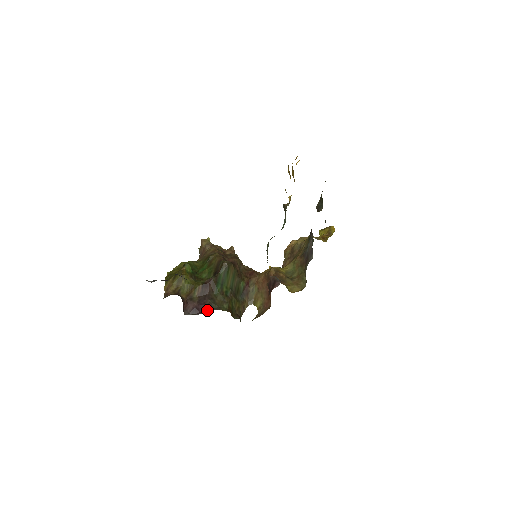
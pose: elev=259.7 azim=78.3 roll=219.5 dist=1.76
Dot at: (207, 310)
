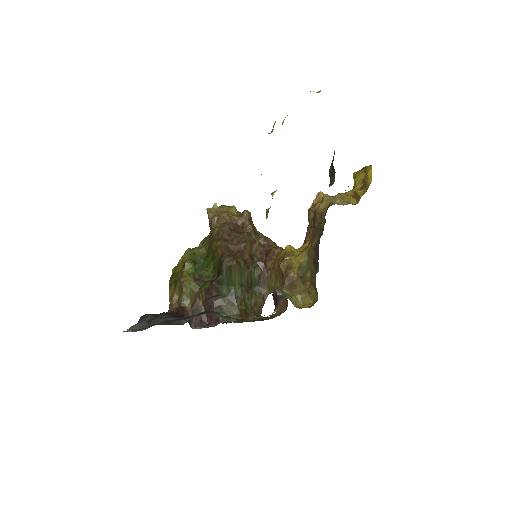
Dot at: (215, 322)
